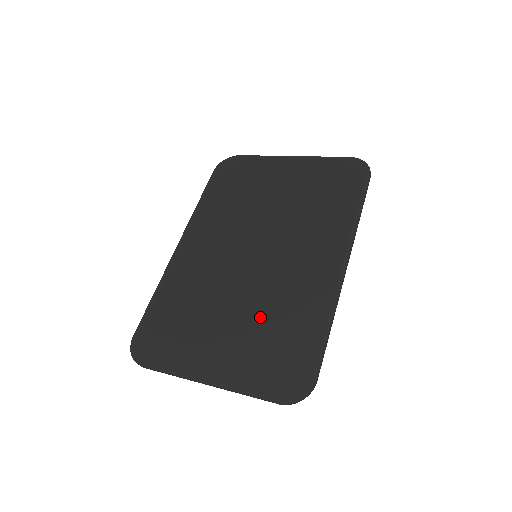
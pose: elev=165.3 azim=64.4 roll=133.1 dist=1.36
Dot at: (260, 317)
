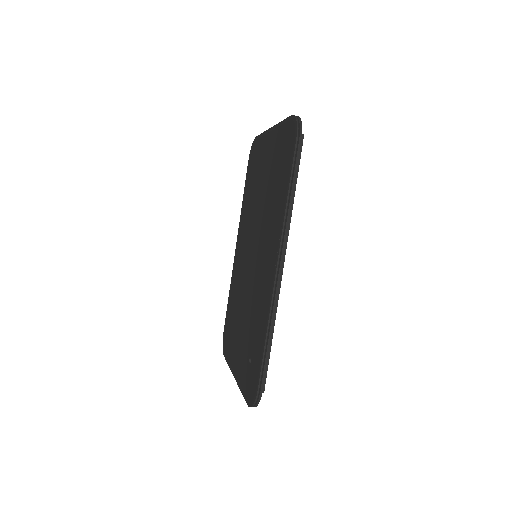
Dot at: (249, 323)
